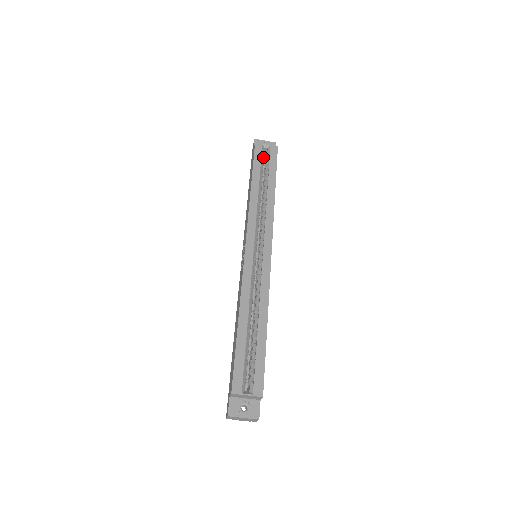
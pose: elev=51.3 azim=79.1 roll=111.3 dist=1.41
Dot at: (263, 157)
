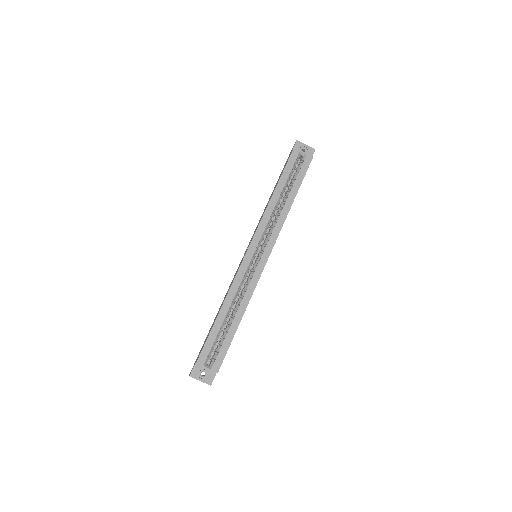
Dot at: (296, 163)
